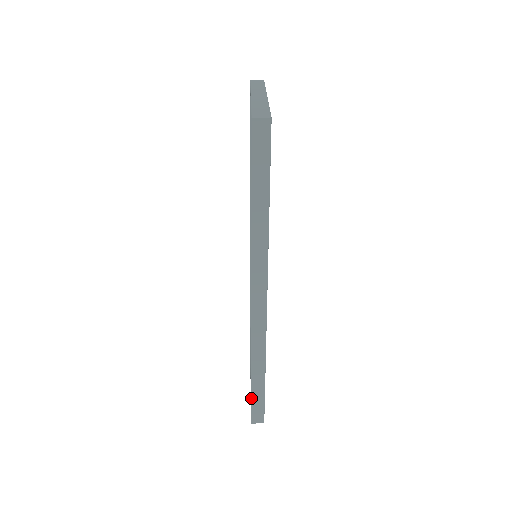
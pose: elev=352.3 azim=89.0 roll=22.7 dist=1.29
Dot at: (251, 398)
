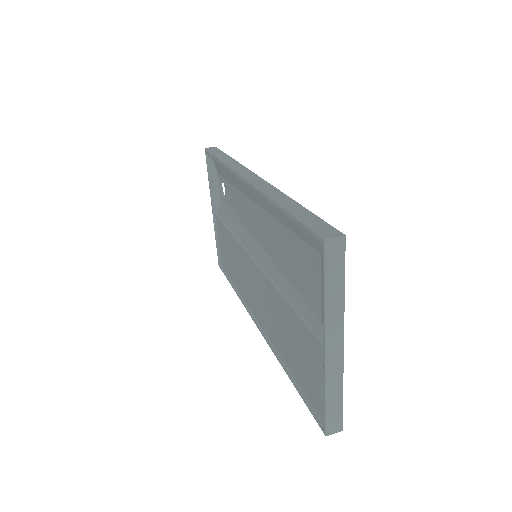
Dot at: (226, 277)
